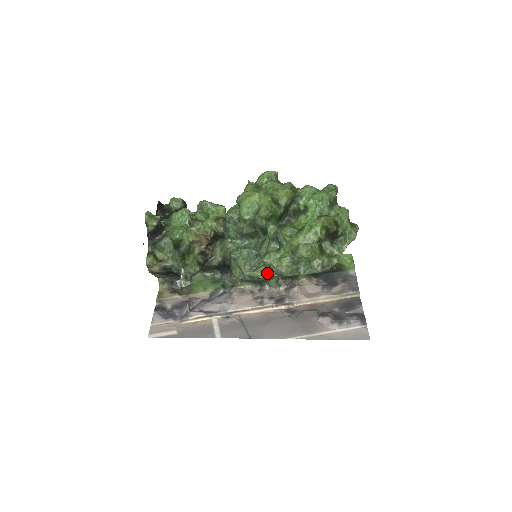
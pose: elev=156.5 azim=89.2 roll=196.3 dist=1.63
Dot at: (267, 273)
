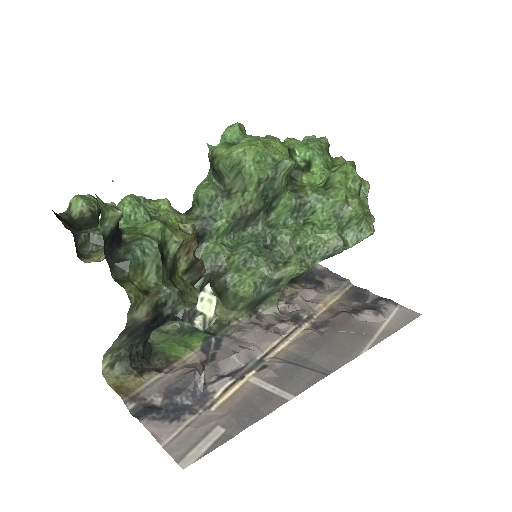
Dot at: (306, 262)
